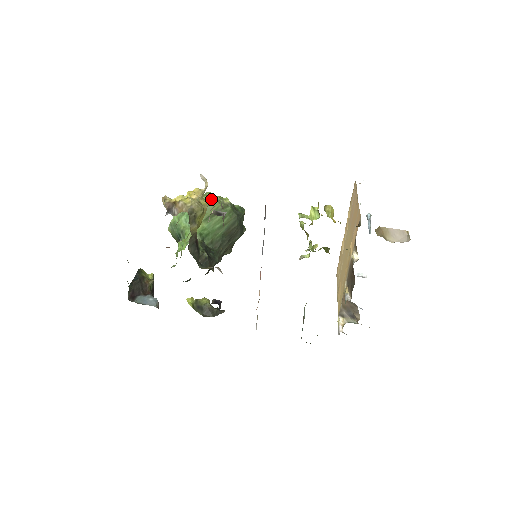
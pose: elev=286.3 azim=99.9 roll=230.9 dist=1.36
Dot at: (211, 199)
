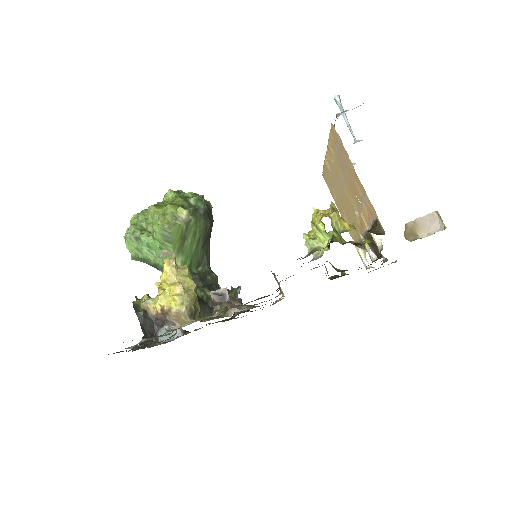
Dot at: (169, 229)
